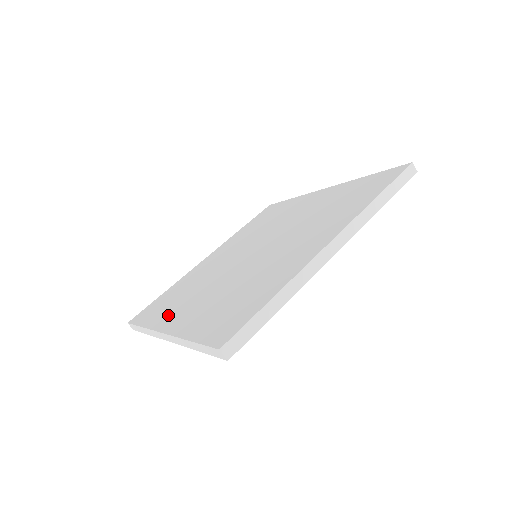
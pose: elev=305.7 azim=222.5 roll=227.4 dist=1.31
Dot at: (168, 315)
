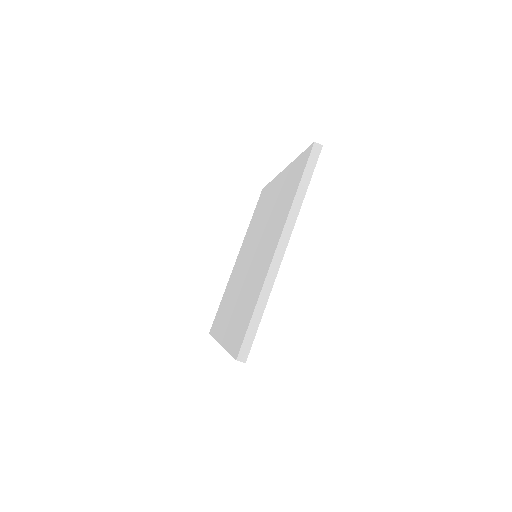
Dot at: (222, 326)
